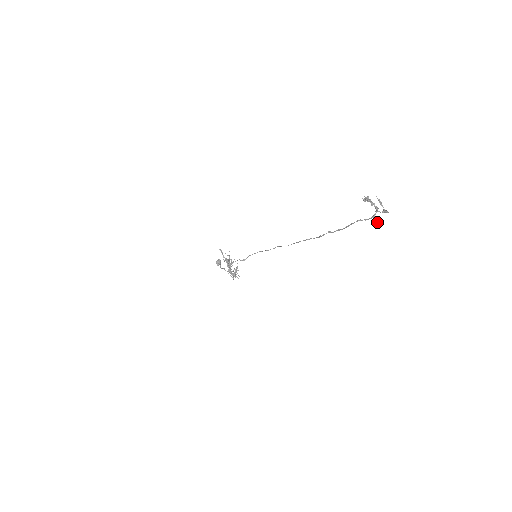
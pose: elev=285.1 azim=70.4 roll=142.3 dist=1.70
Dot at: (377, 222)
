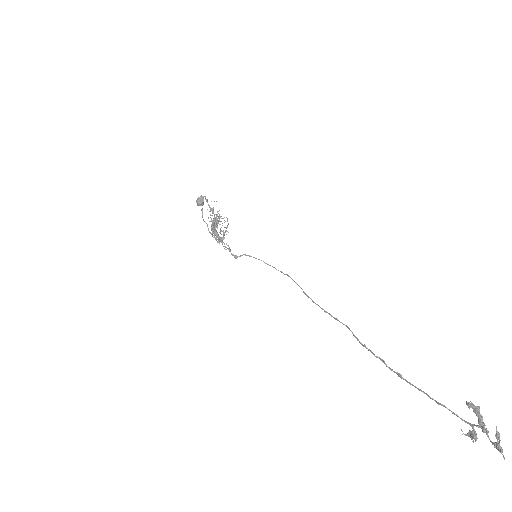
Dot at: occluded
